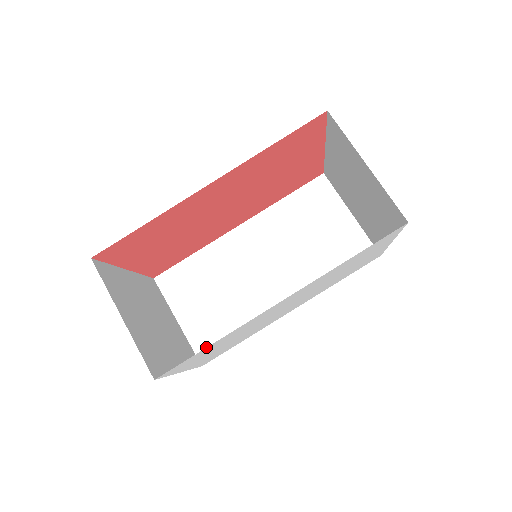
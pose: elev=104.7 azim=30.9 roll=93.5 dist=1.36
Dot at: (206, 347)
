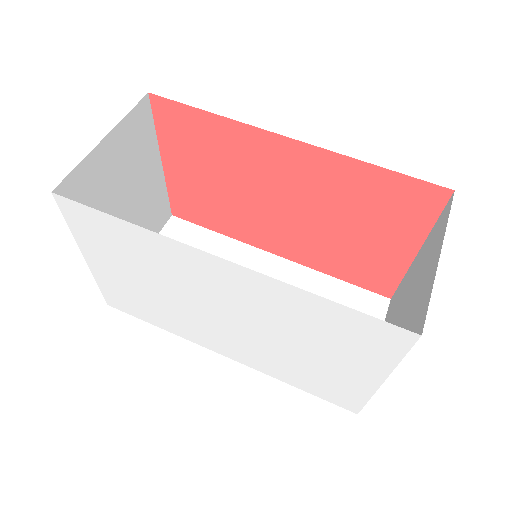
Dot at: occluded
